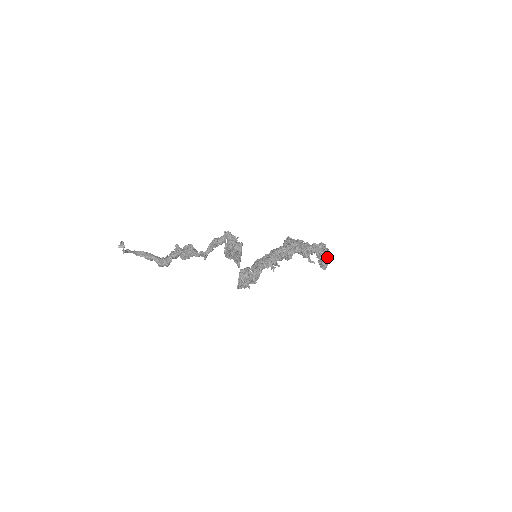
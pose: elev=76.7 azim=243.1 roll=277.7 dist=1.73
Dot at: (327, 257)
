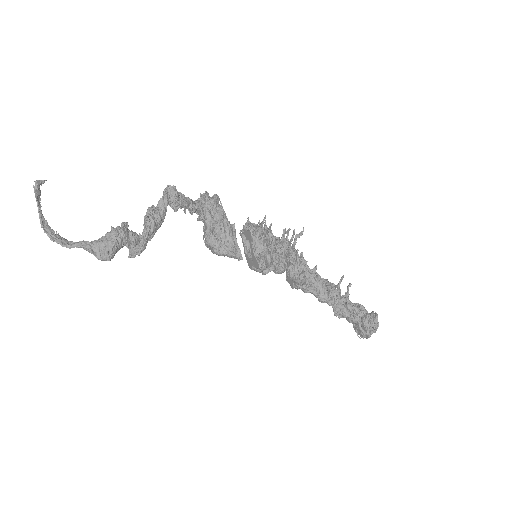
Dot at: occluded
